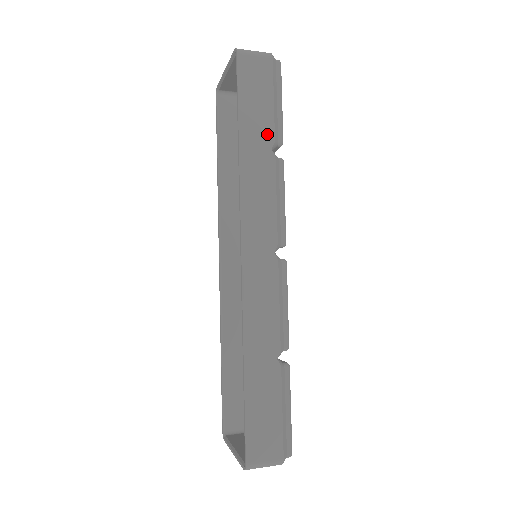
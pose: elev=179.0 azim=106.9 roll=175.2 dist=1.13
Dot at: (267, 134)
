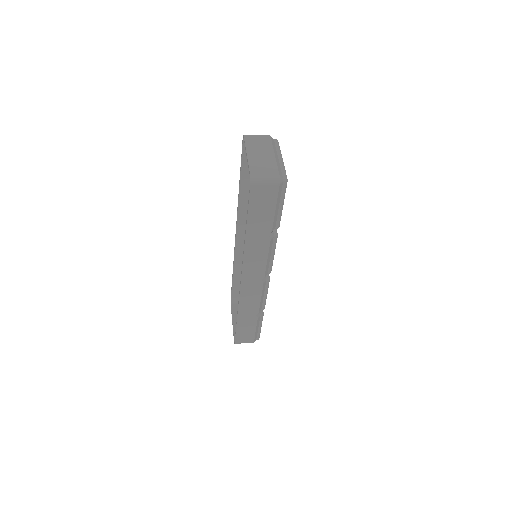
Dot at: (267, 228)
